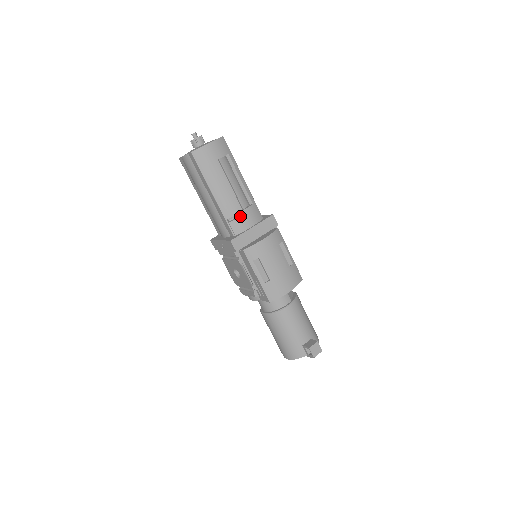
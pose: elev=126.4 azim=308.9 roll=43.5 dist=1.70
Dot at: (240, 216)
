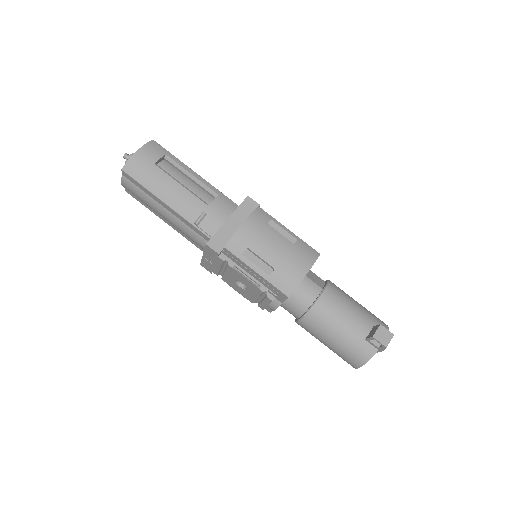
Dot at: (207, 213)
